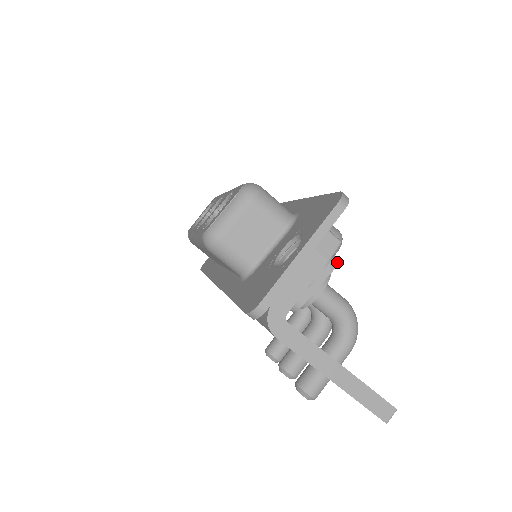
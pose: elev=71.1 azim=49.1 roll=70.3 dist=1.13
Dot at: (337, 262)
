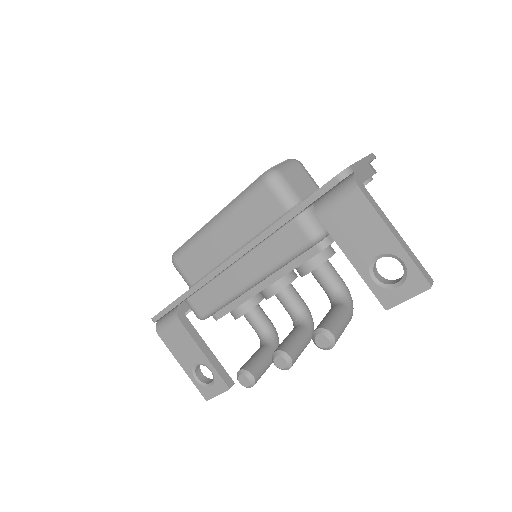
Dot at: occluded
